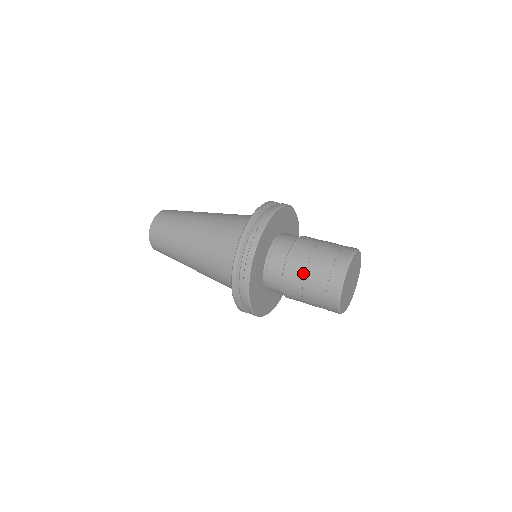
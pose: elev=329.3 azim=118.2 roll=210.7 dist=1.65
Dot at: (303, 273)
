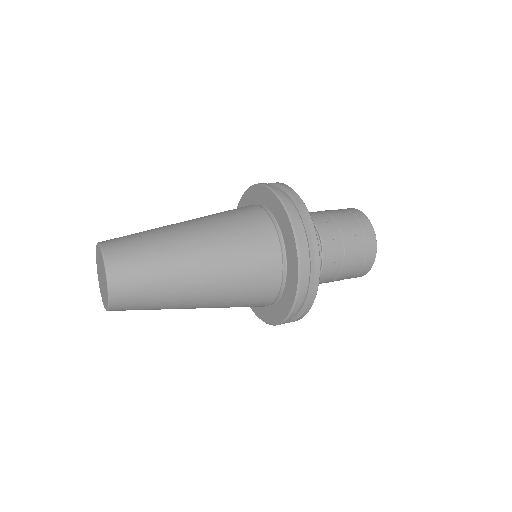
Dot at: (333, 220)
